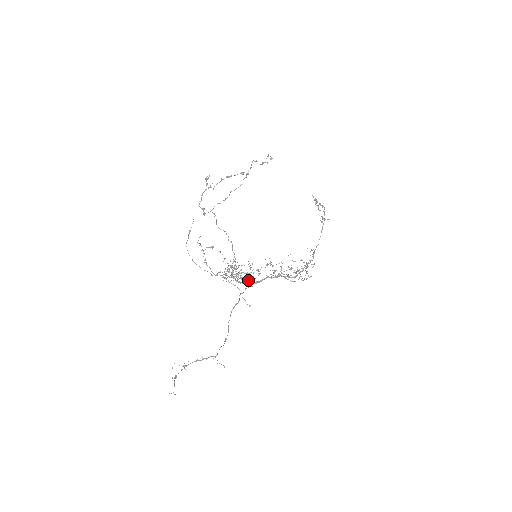
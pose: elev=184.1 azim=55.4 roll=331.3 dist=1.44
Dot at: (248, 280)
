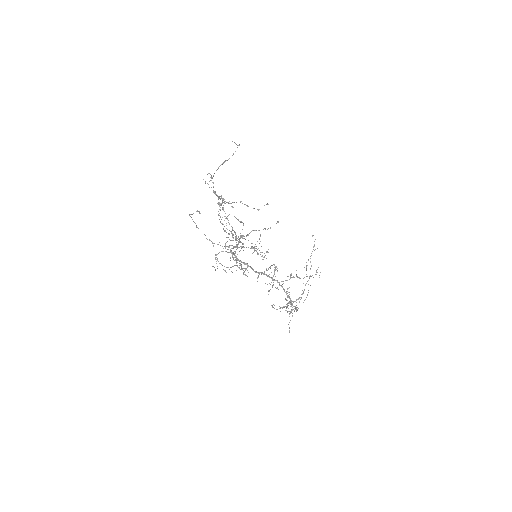
Dot at: occluded
